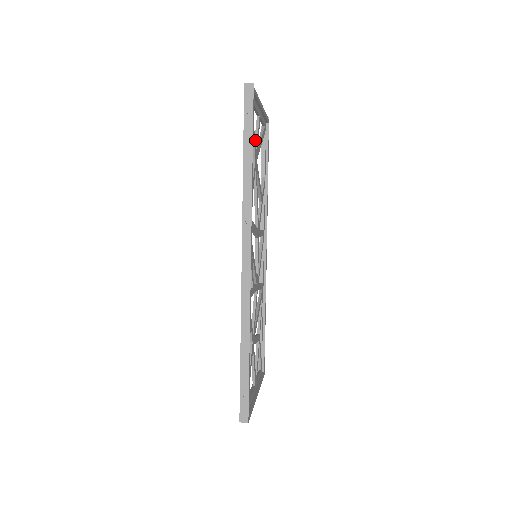
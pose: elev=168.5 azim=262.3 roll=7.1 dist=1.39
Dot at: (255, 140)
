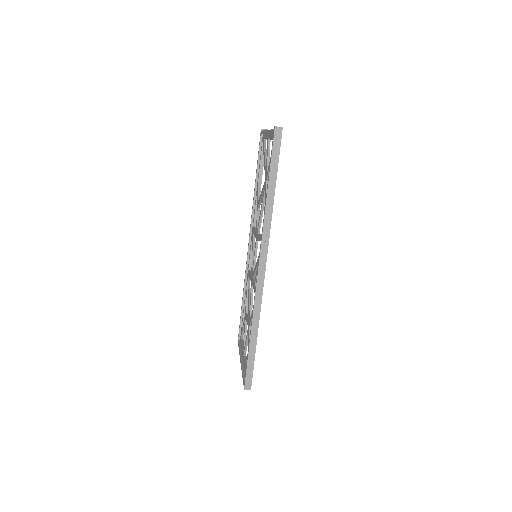
Dot at: (268, 163)
